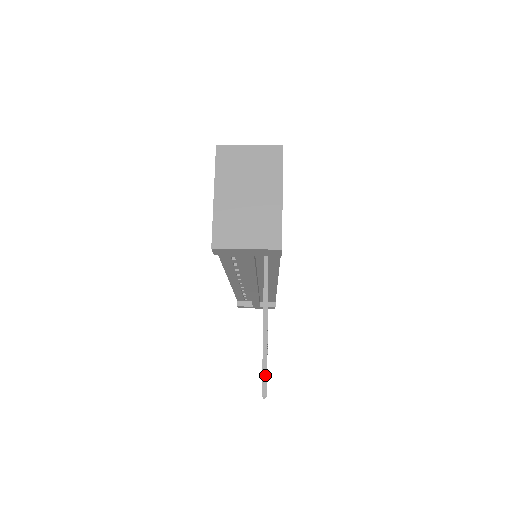
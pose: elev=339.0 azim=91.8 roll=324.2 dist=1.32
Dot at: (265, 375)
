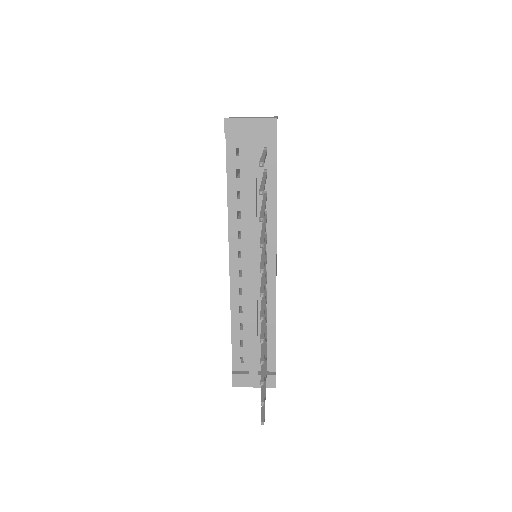
Dot at: (262, 160)
